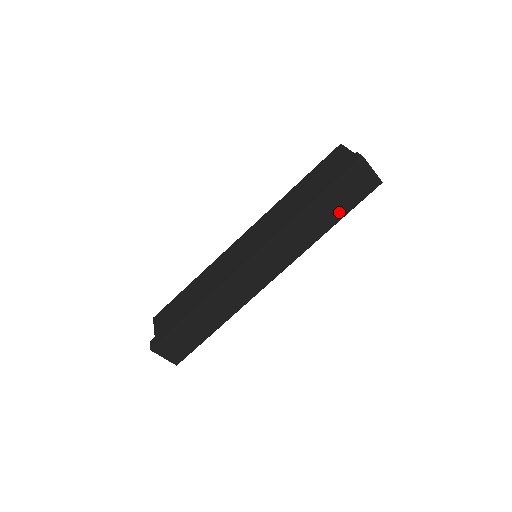
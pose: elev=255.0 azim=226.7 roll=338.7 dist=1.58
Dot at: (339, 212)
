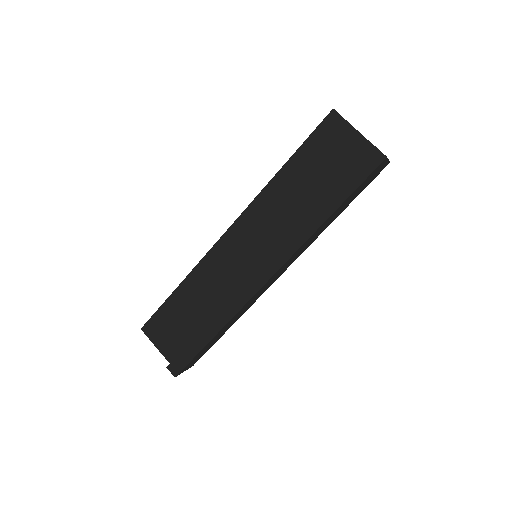
Dot at: (348, 203)
